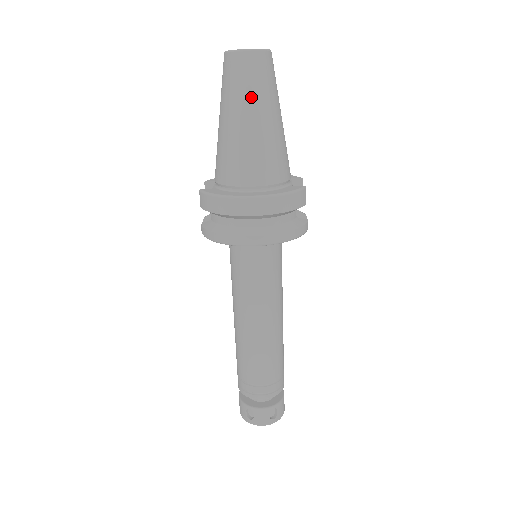
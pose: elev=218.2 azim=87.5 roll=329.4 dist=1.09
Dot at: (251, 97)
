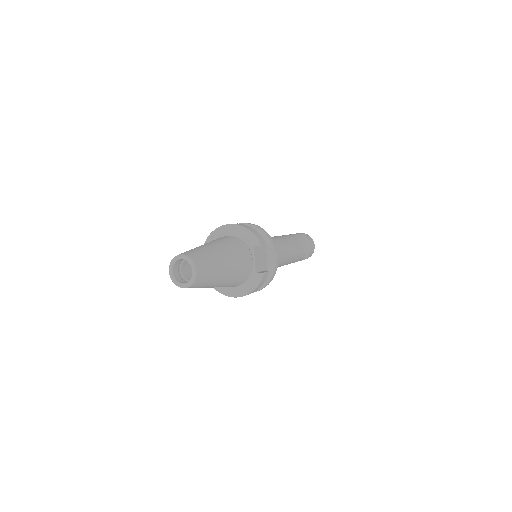
Dot at: occluded
